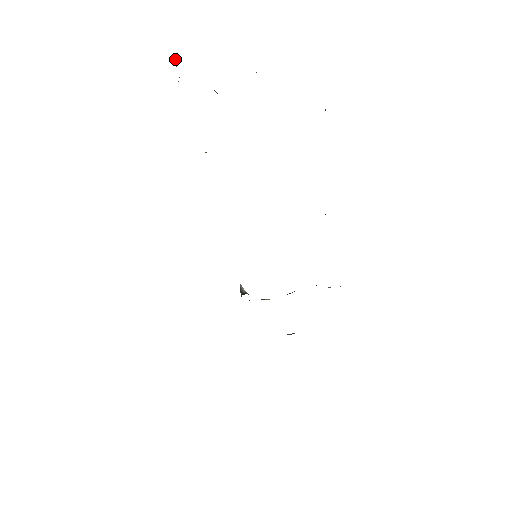
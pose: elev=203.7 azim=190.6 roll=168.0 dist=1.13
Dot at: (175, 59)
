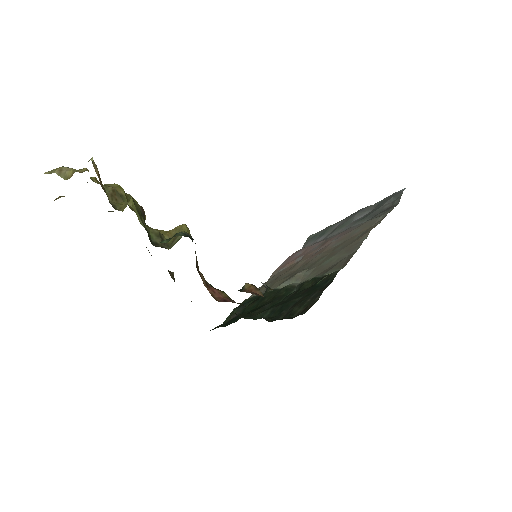
Dot at: occluded
